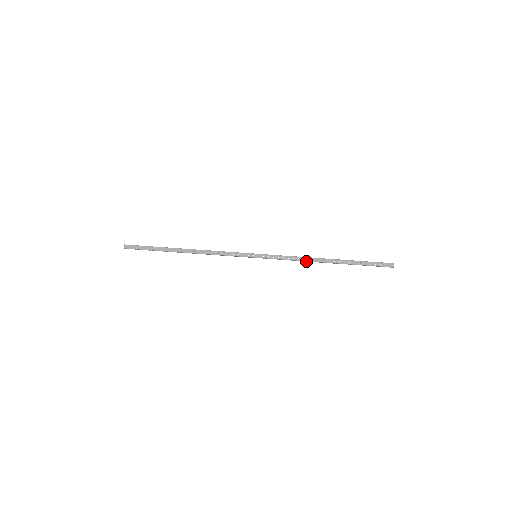
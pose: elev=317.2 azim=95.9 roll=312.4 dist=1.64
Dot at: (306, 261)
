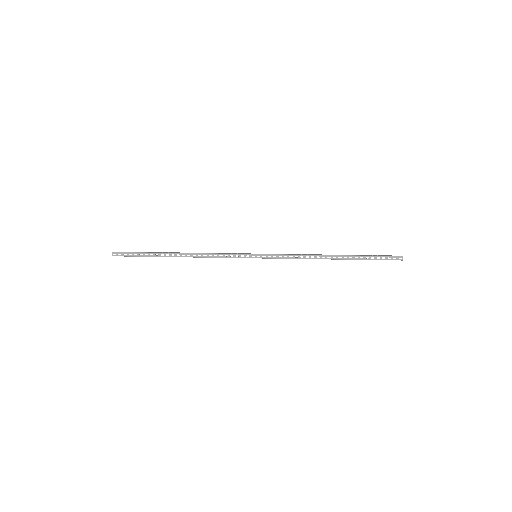
Dot at: (310, 257)
